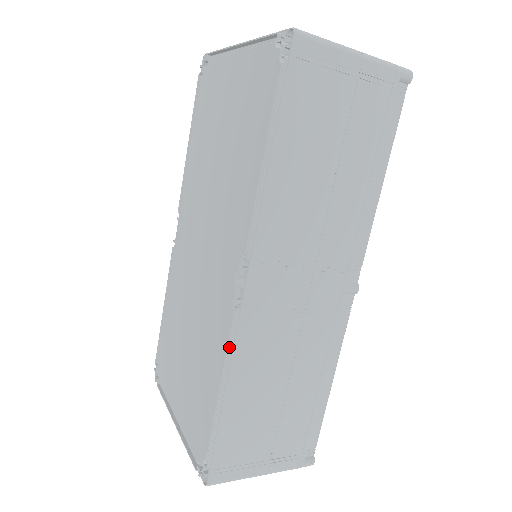
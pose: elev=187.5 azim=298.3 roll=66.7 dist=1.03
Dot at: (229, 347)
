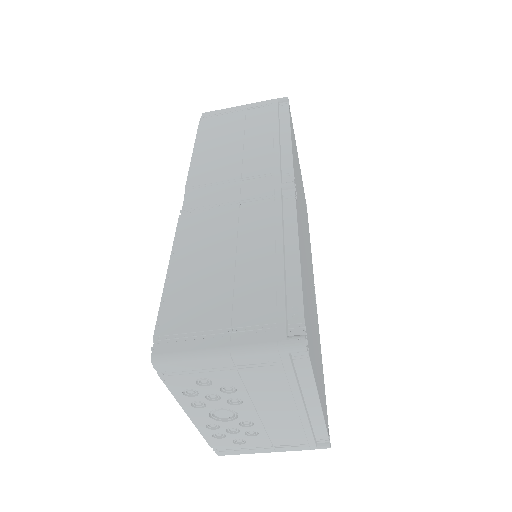
Dot at: (174, 238)
